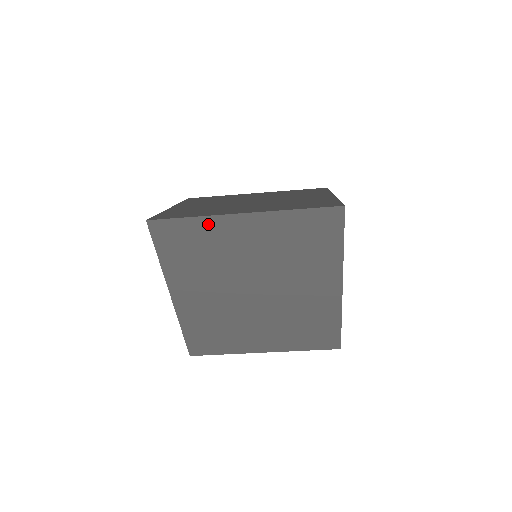
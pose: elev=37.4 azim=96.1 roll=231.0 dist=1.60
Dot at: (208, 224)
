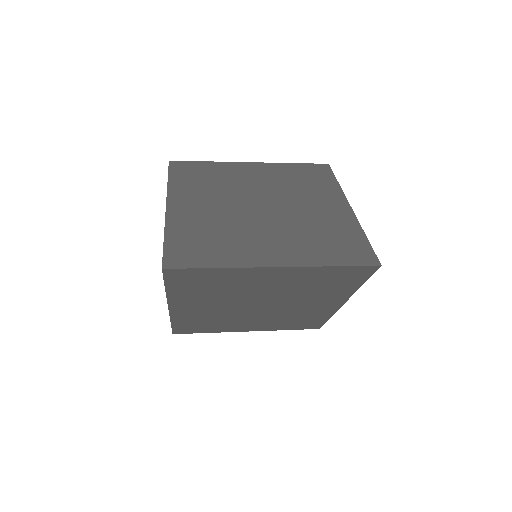
Dot at: (233, 272)
